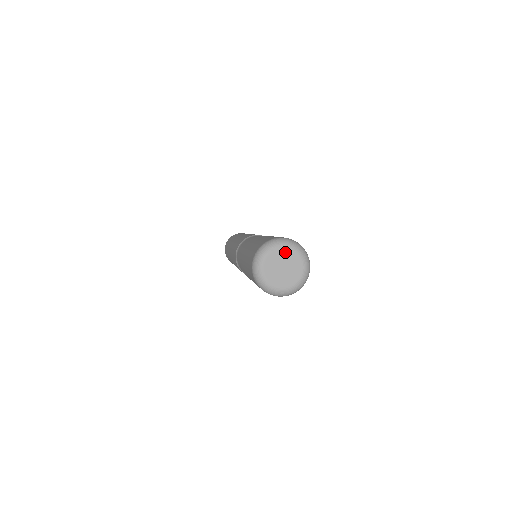
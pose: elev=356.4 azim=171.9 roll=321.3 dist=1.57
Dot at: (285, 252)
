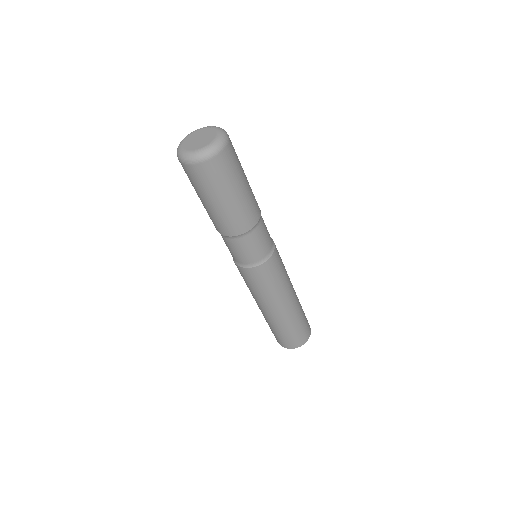
Dot at: (210, 130)
